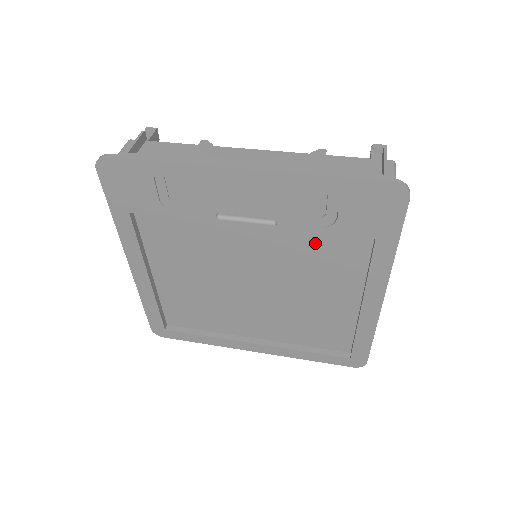
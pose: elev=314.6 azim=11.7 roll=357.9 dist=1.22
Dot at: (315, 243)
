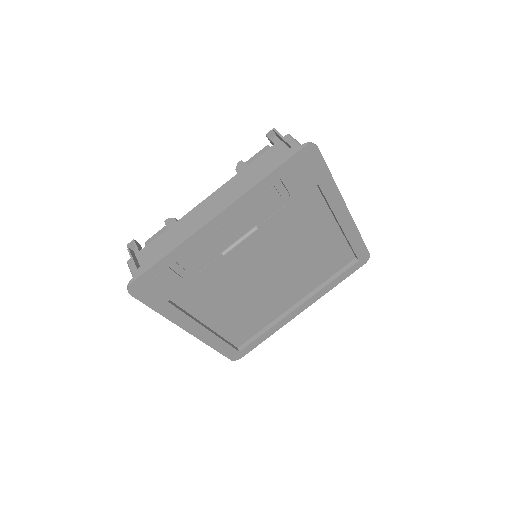
Dot at: (287, 217)
